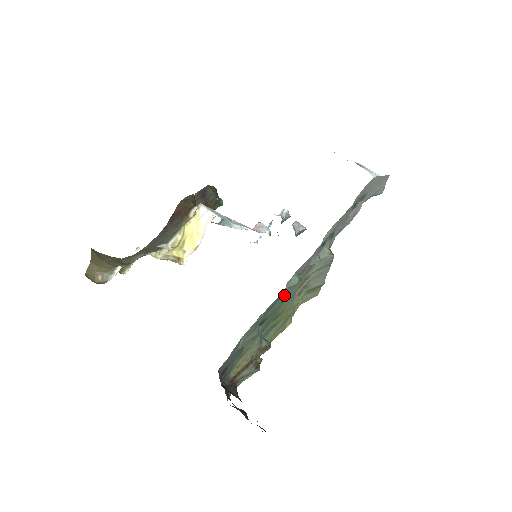
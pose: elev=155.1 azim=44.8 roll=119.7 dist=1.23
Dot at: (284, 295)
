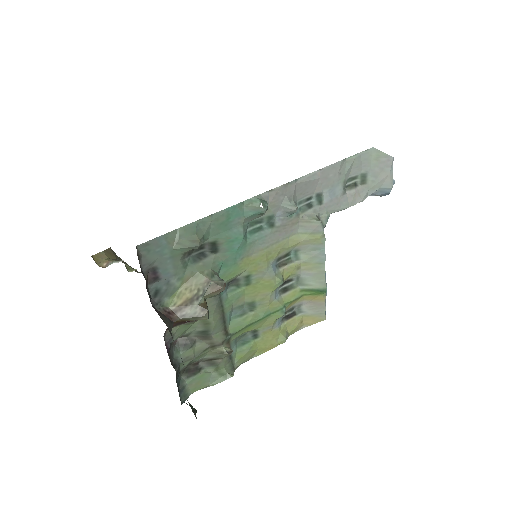
Dot at: (251, 237)
